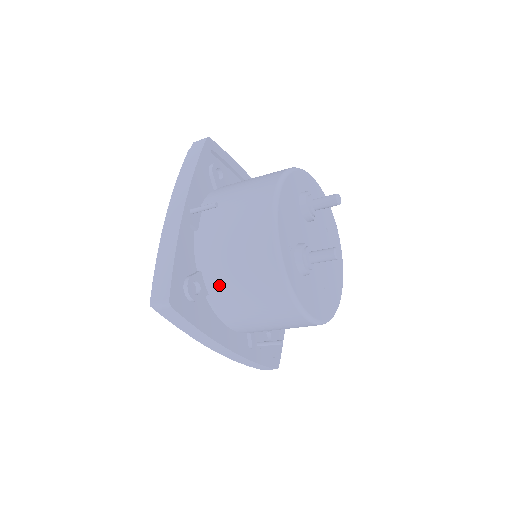
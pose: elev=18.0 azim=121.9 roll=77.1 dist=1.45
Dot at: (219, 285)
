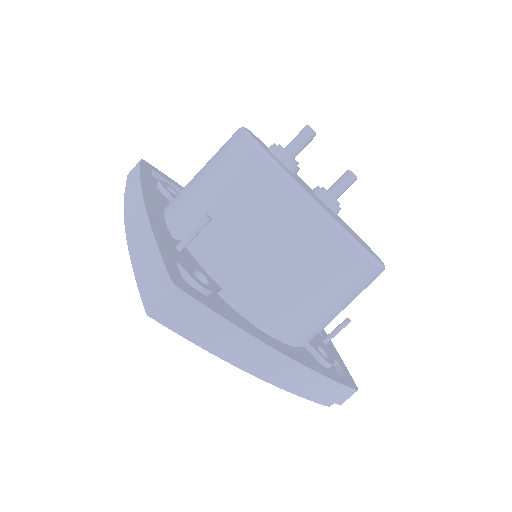
Dot at: occluded
